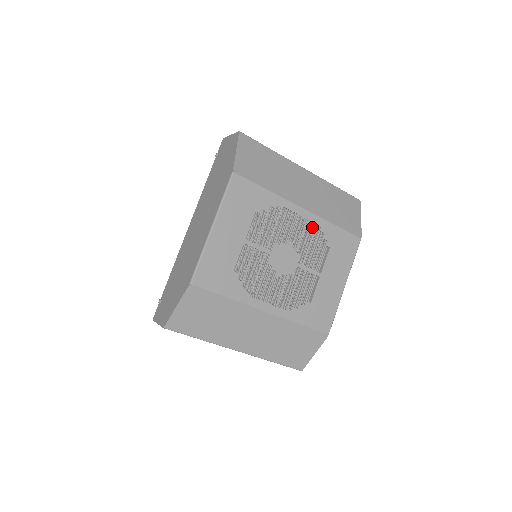
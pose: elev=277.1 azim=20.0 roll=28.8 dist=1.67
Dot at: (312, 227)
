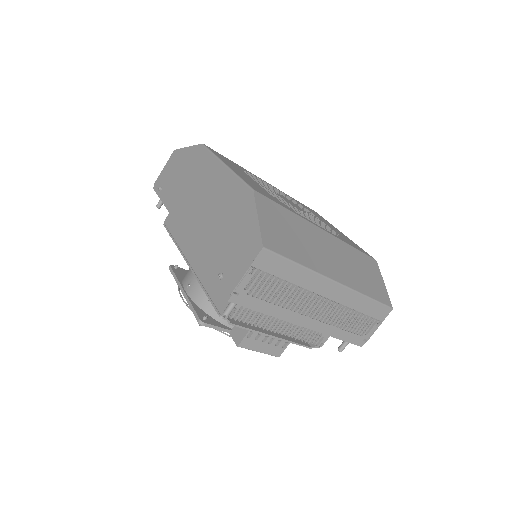
Dot at: occluded
